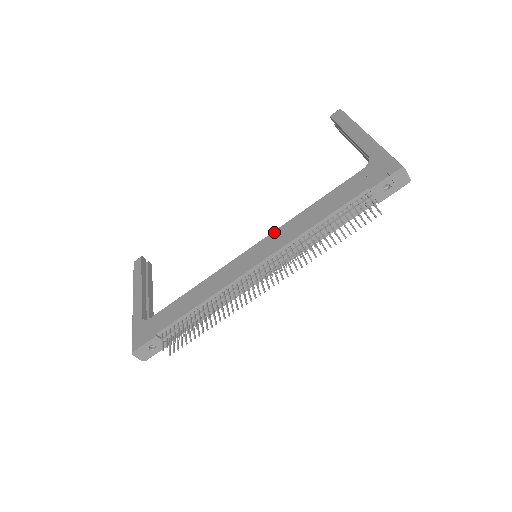
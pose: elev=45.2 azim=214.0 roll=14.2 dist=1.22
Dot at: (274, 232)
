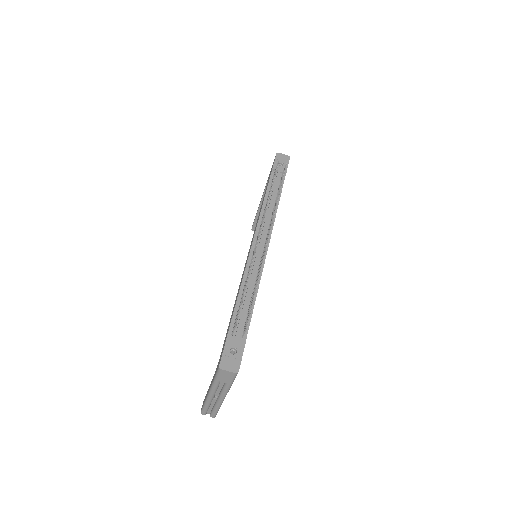
Dot at: occluded
